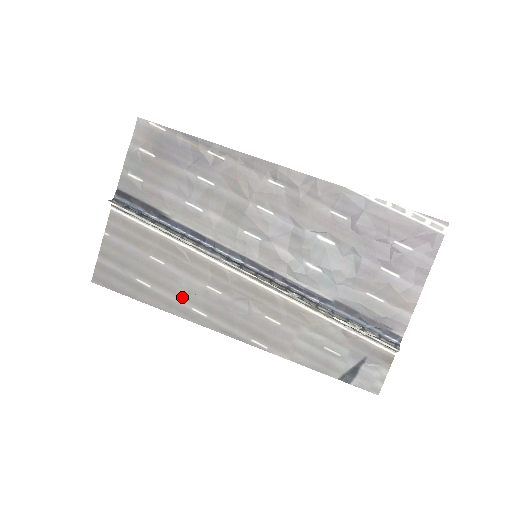
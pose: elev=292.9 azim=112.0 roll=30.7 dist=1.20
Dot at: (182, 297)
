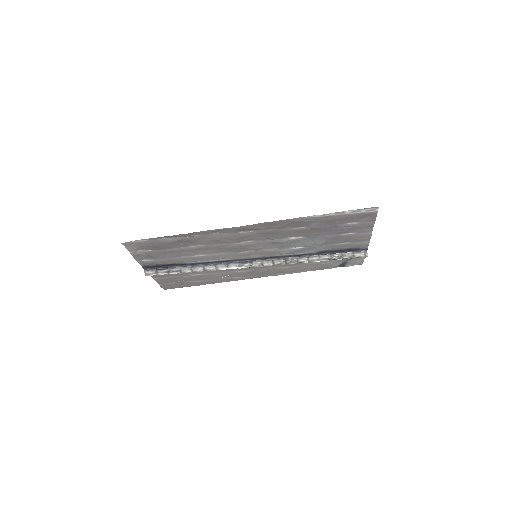
Dot at: (223, 278)
